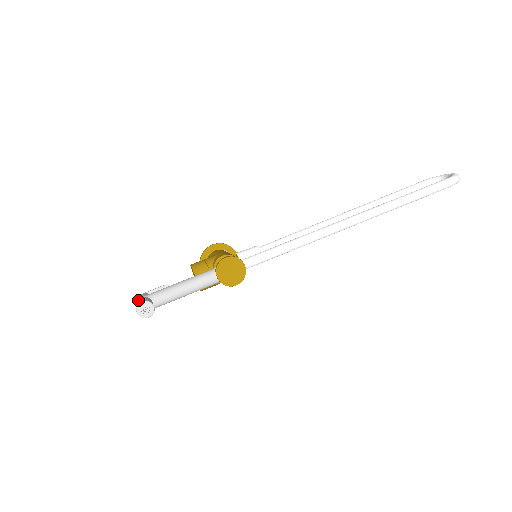
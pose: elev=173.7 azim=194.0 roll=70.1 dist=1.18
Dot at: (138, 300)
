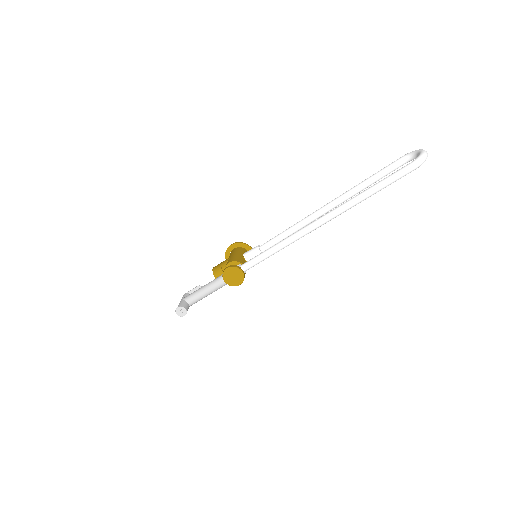
Dot at: occluded
